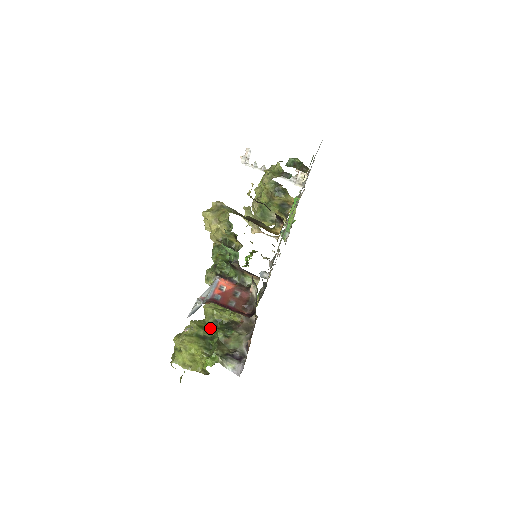
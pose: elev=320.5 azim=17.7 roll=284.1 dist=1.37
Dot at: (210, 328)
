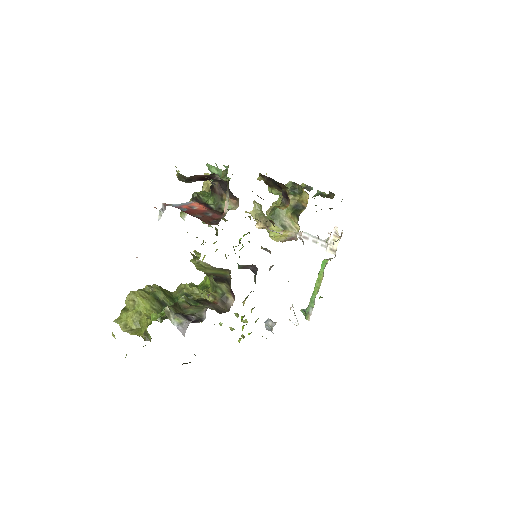
Dot at: (174, 300)
